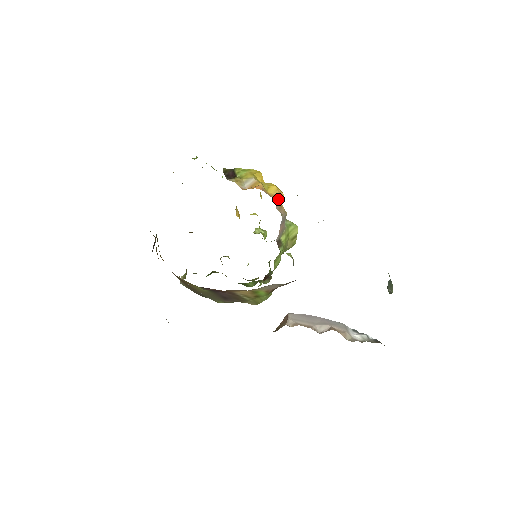
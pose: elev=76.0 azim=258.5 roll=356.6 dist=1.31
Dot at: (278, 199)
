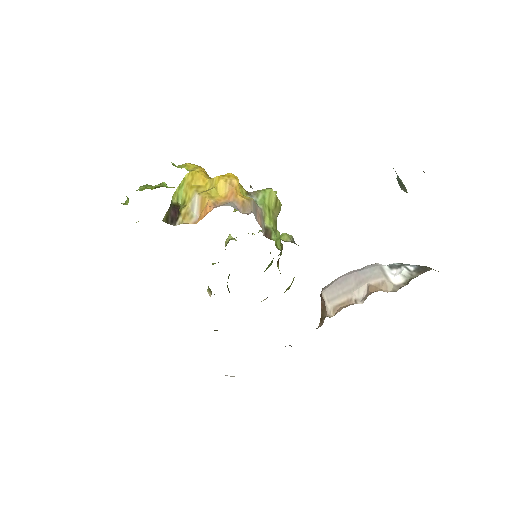
Dot at: (234, 195)
